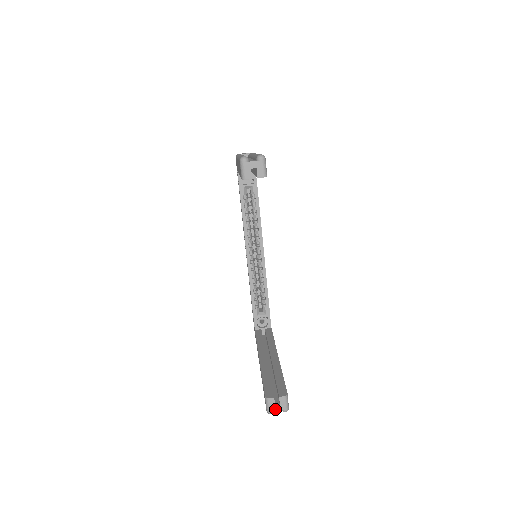
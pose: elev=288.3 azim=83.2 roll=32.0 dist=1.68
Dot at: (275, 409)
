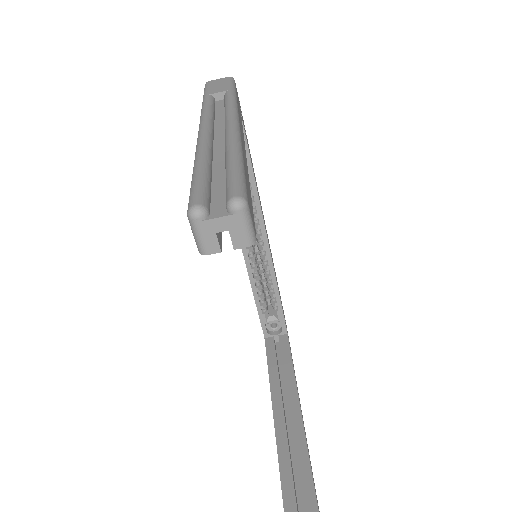
Dot at: out of frame
